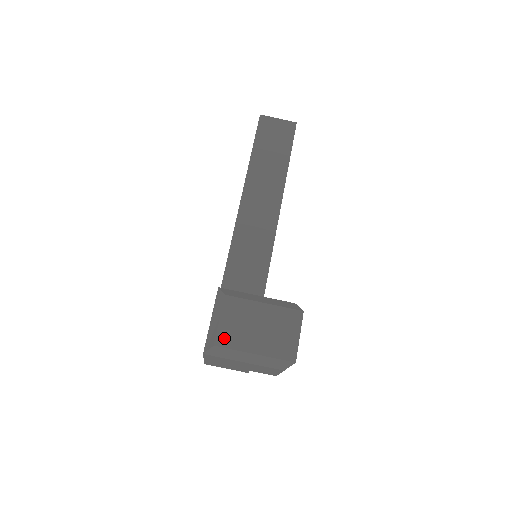
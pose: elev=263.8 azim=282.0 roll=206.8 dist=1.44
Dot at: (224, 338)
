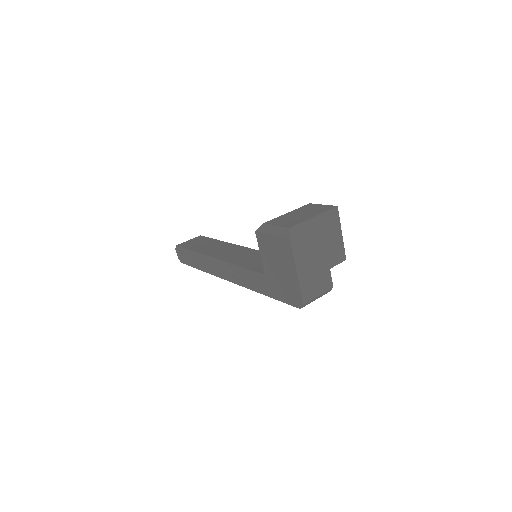
Dot at: (289, 225)
